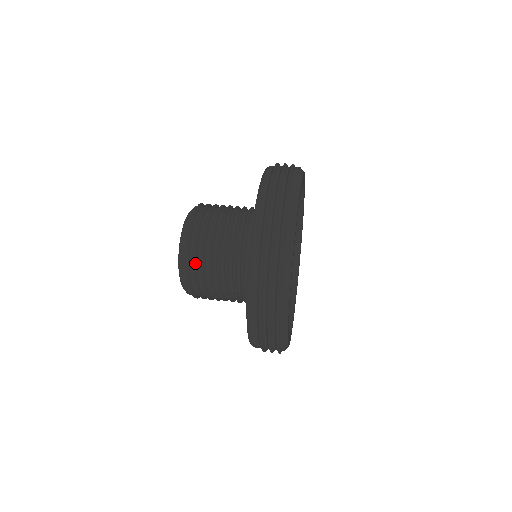
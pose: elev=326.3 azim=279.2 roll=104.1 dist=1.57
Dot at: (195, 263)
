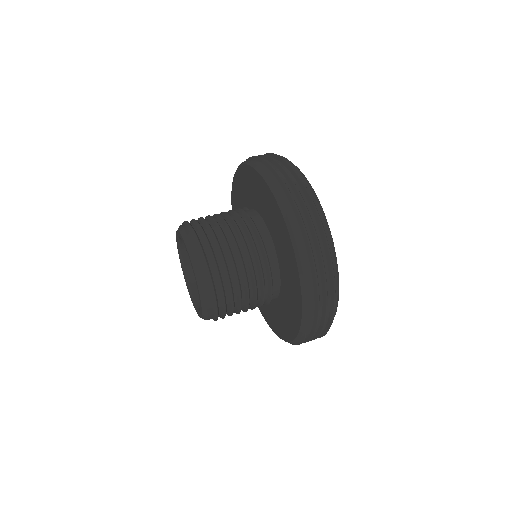
Dot at: (212, 252)
